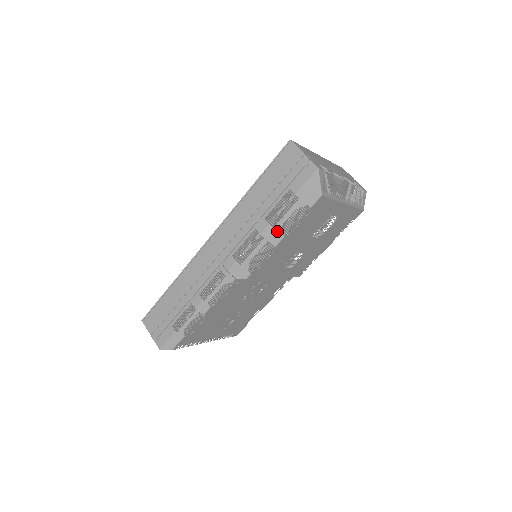
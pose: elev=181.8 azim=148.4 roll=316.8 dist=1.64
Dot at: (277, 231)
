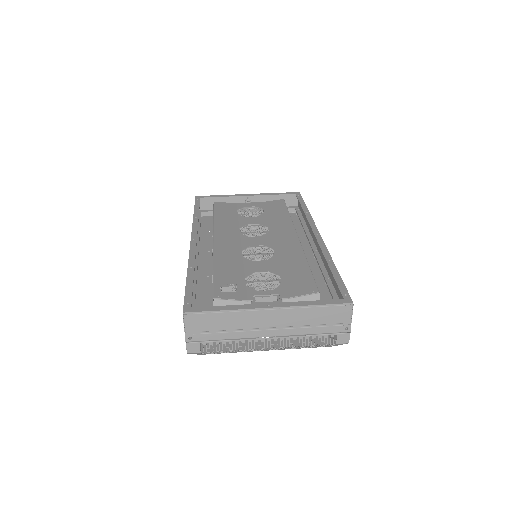
Dot at: occluded
